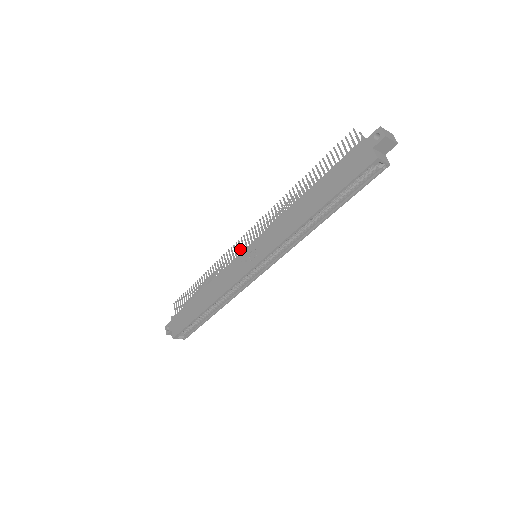
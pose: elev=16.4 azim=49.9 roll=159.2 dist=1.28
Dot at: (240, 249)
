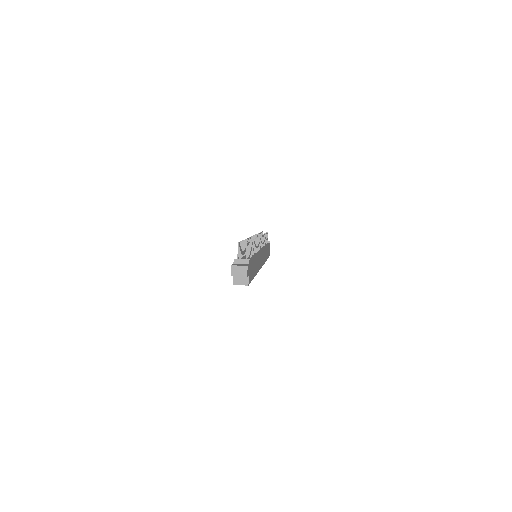
Dot at: occluded
